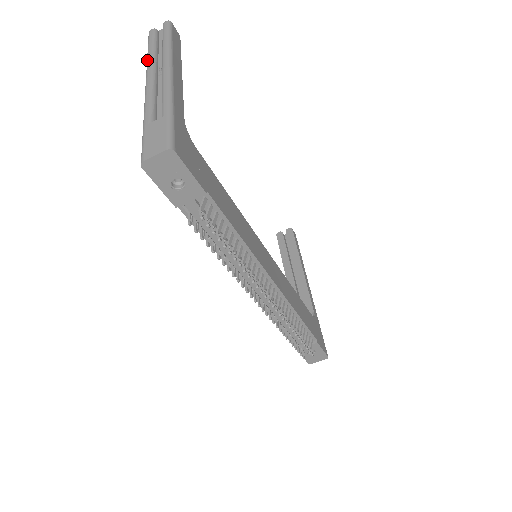
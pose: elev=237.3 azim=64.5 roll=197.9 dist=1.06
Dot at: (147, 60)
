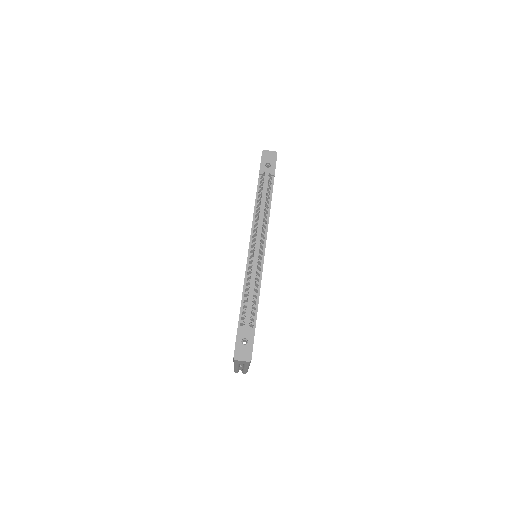
Dot at: occluded
